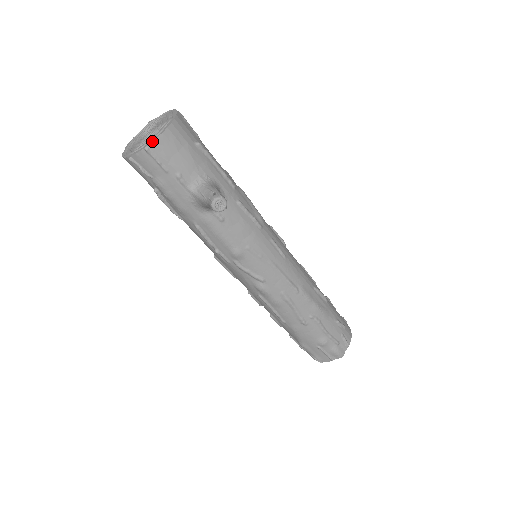
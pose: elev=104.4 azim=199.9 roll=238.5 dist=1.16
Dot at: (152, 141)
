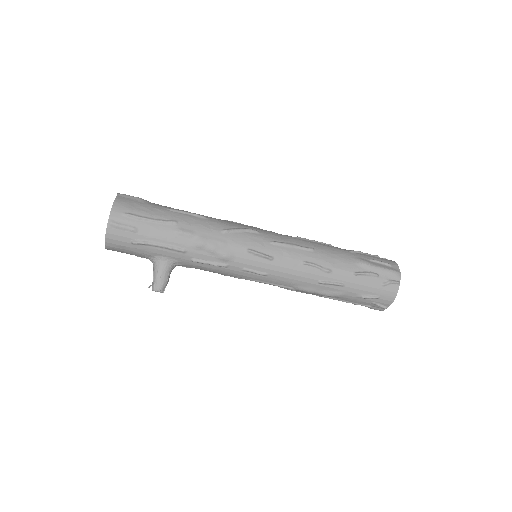
Dot at: (106, 248)
